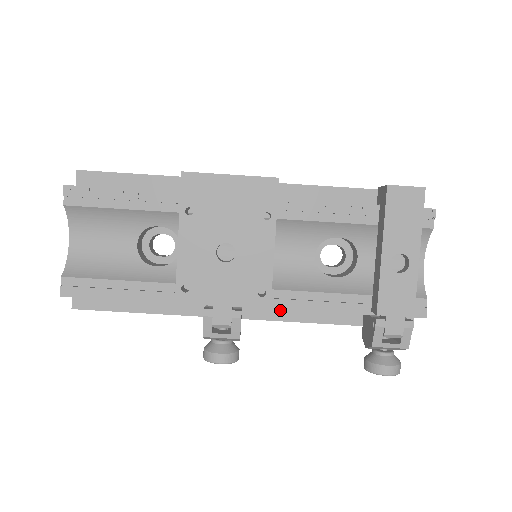
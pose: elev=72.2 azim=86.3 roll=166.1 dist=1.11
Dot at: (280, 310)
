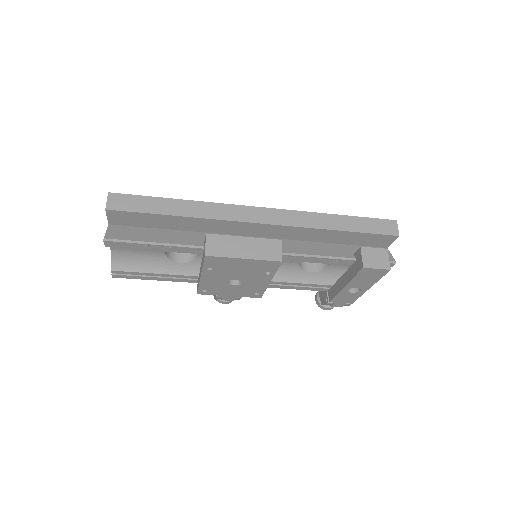
Dot at: occluded
